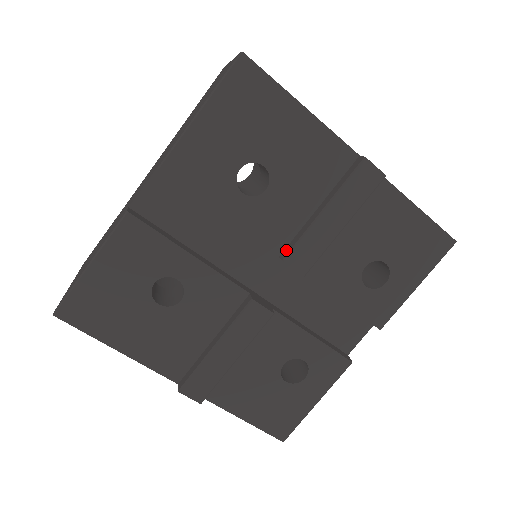
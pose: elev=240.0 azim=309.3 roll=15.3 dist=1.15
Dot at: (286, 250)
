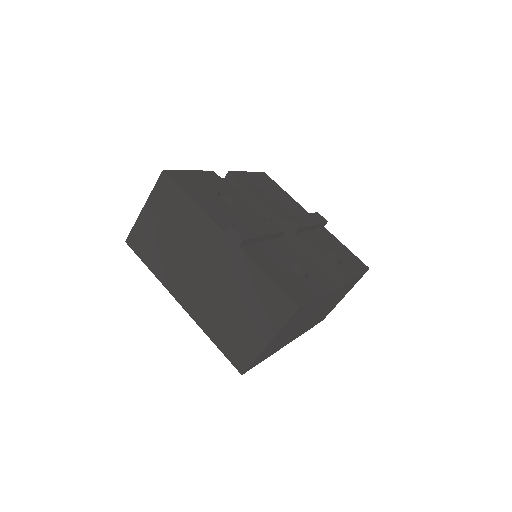
Dot at: occluded
